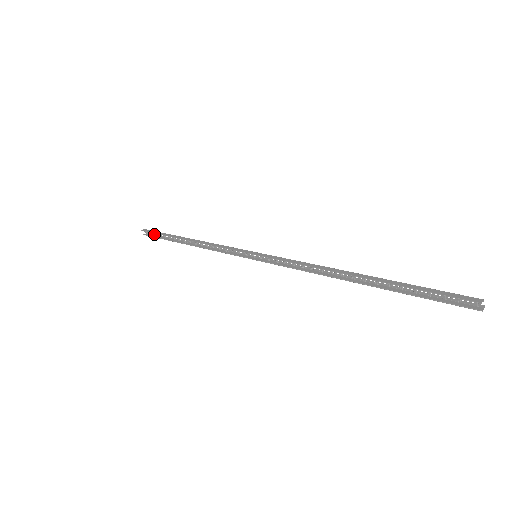
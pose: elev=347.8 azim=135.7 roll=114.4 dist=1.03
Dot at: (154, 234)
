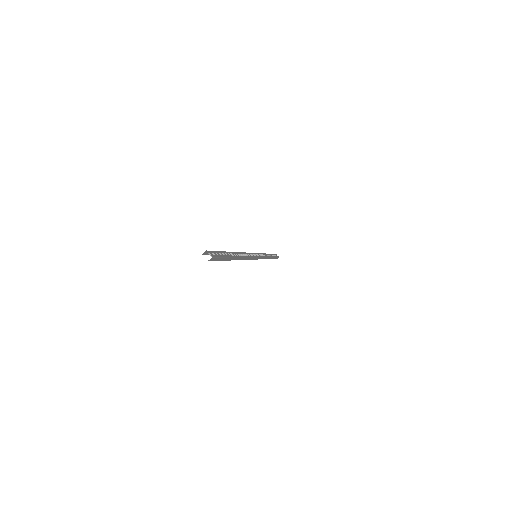
Dot at: (277, 256)
